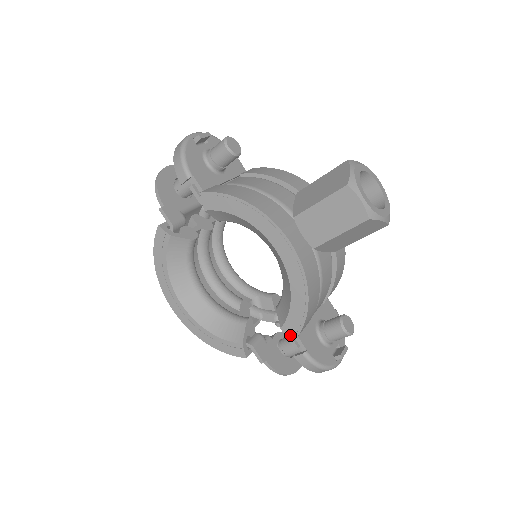
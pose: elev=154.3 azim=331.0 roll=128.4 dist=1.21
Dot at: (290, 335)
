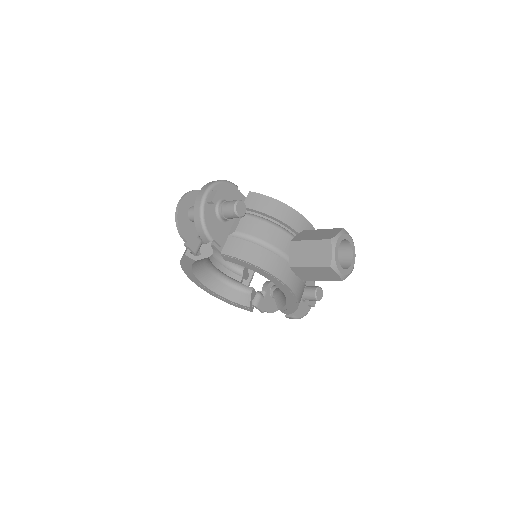
Dot at: (284, 313)
